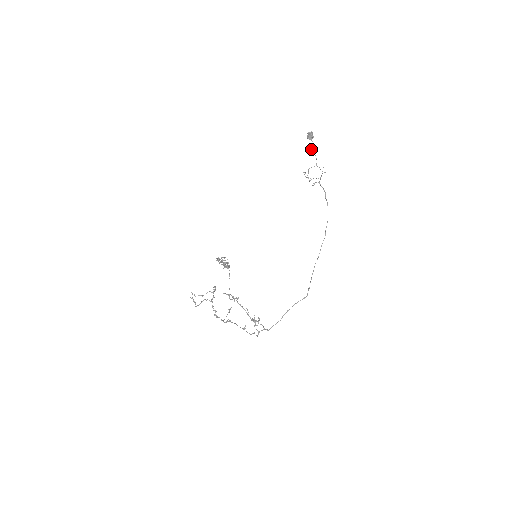
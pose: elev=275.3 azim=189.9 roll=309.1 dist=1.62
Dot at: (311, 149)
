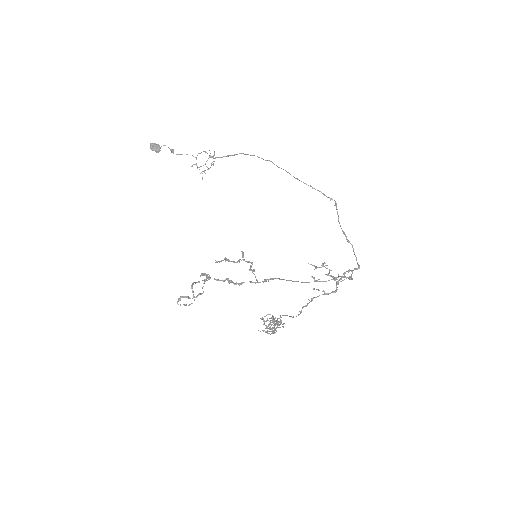
Dot at: occluded
